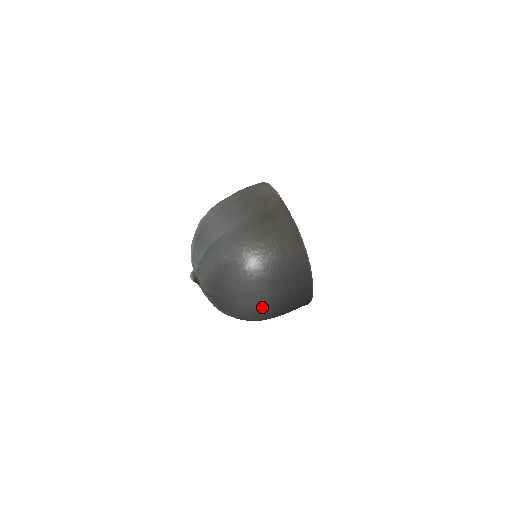
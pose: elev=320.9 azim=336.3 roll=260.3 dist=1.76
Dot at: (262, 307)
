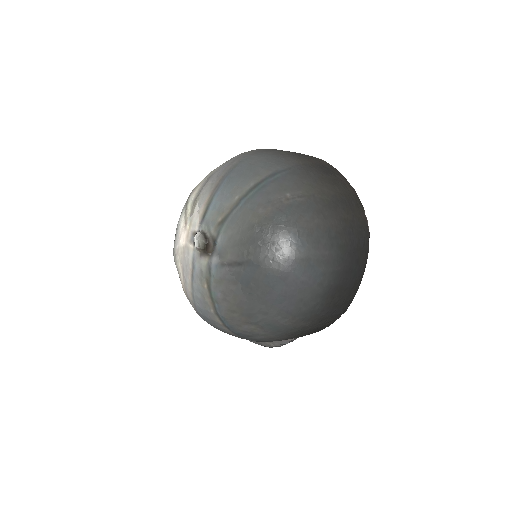
Dot at: (316, 290)
